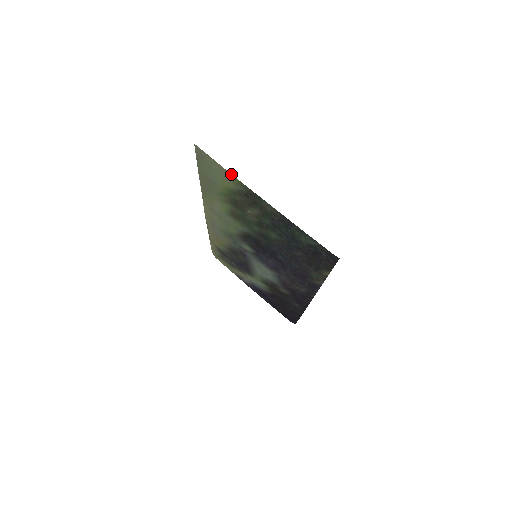
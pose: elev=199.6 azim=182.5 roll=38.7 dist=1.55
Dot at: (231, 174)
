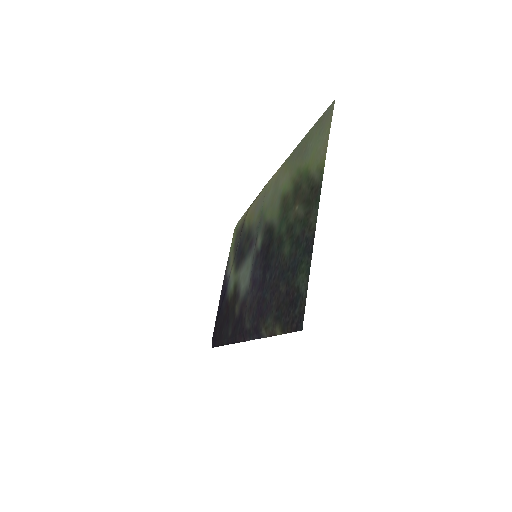
Dot at: occluded
